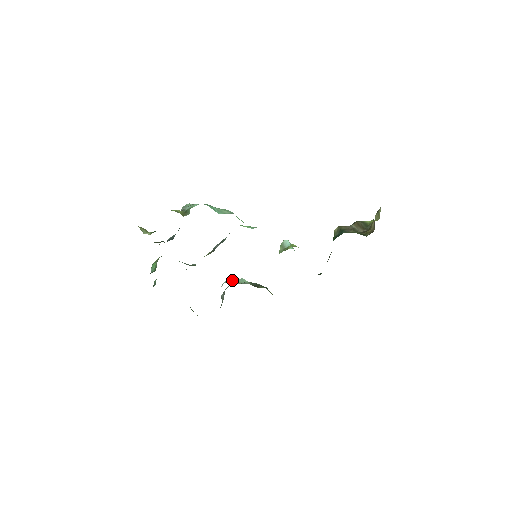
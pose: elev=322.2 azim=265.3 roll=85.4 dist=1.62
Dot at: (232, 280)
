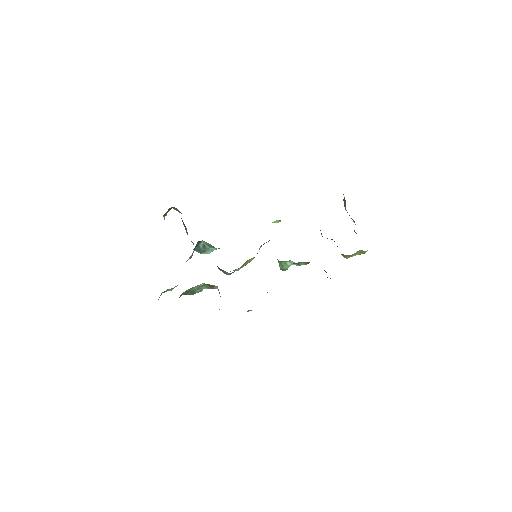
Dot at: occluded
